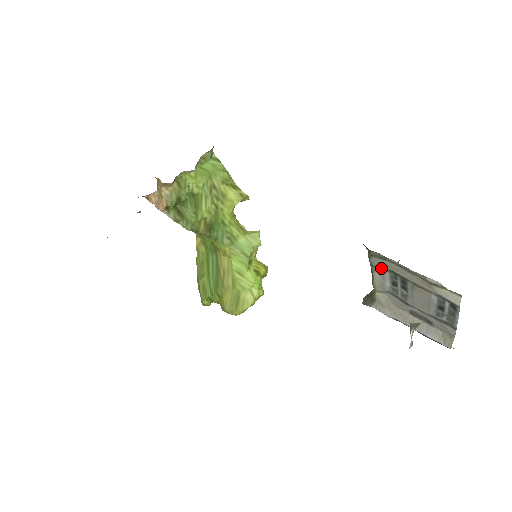
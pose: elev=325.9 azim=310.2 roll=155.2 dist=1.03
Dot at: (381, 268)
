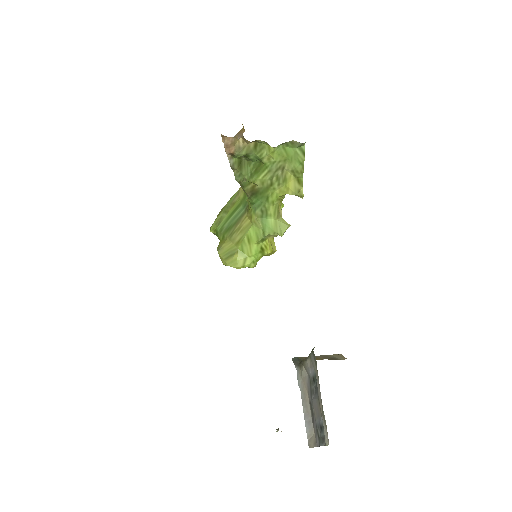
Dot at: (313, 364)
